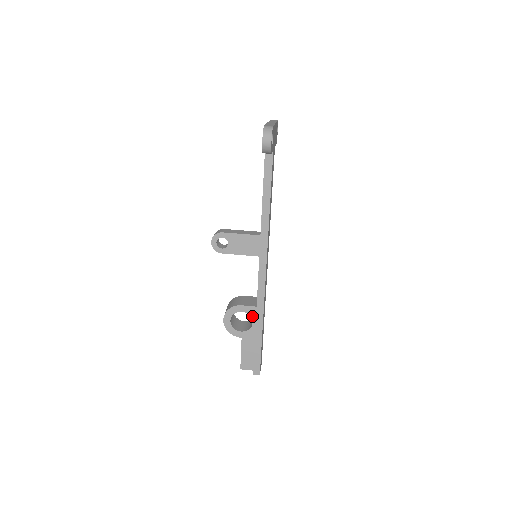
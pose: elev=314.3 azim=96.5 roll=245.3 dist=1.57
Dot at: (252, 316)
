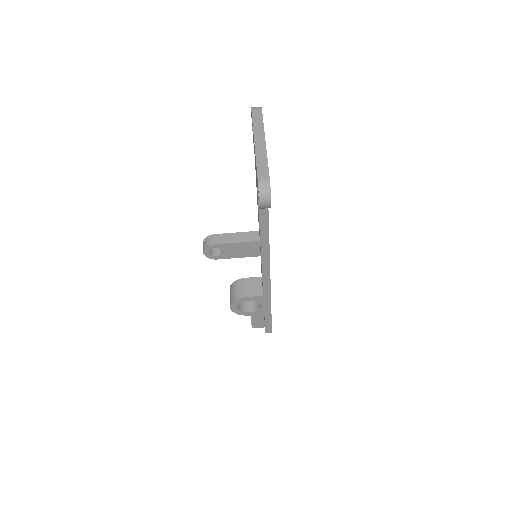
Dot at: (259, 302)
